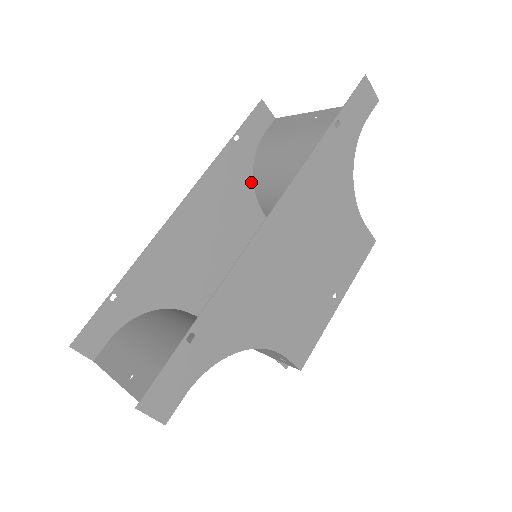
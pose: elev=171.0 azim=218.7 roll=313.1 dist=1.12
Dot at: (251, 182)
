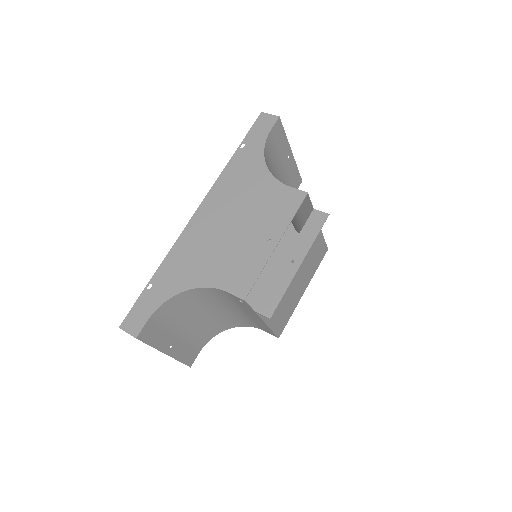
Dot at: (291, 226)
